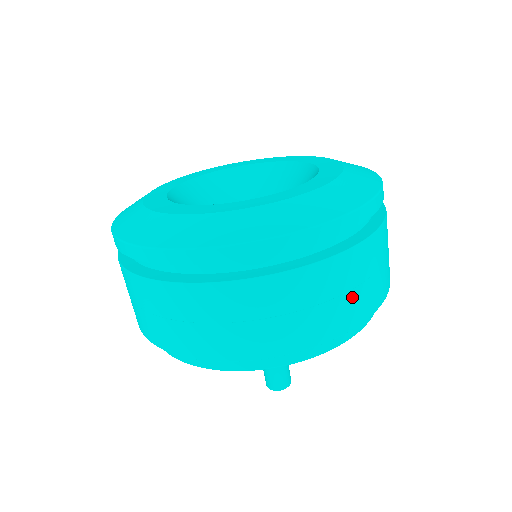
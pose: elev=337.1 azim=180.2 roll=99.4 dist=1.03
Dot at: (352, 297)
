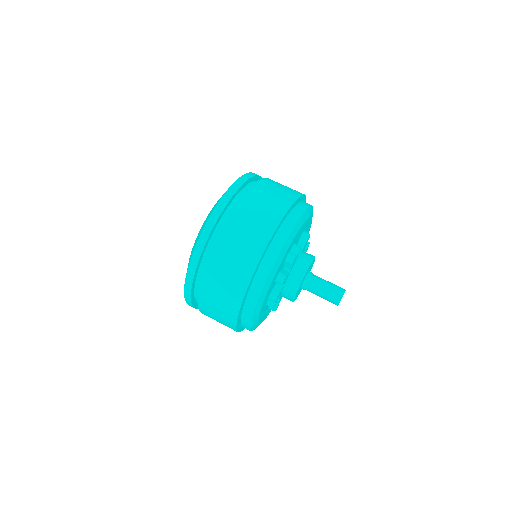
Dot at: (260, 218)
